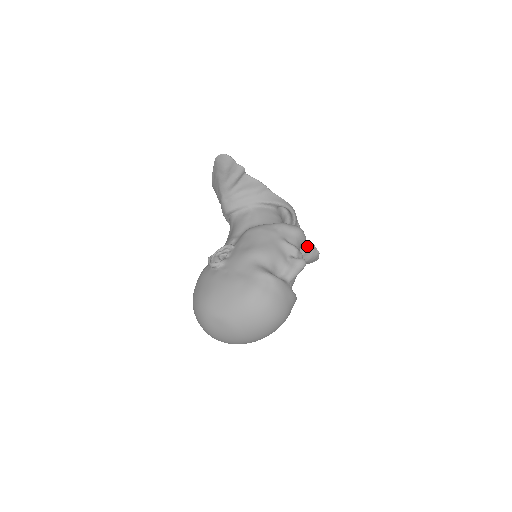
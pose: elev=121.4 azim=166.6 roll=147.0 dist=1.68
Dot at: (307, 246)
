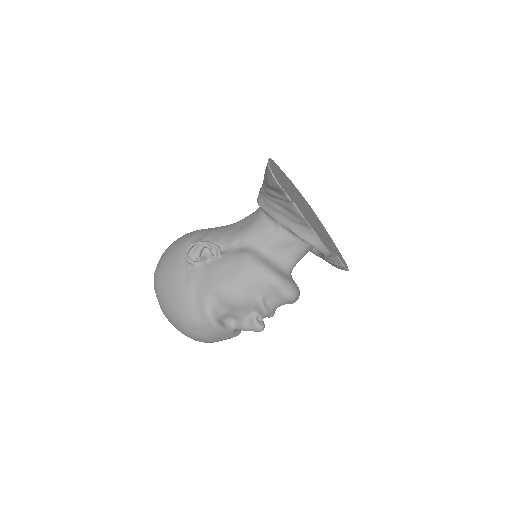
Dot at: (337, 262)
